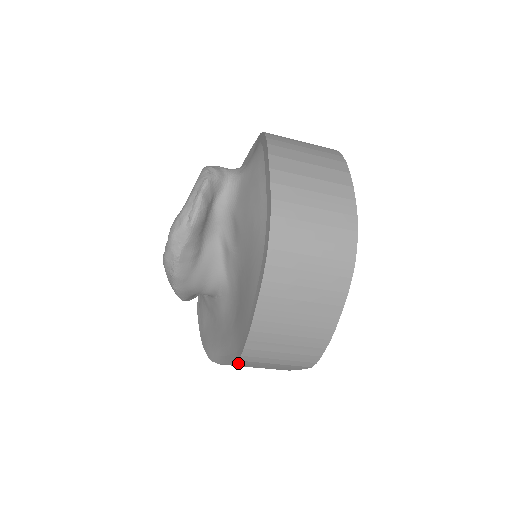
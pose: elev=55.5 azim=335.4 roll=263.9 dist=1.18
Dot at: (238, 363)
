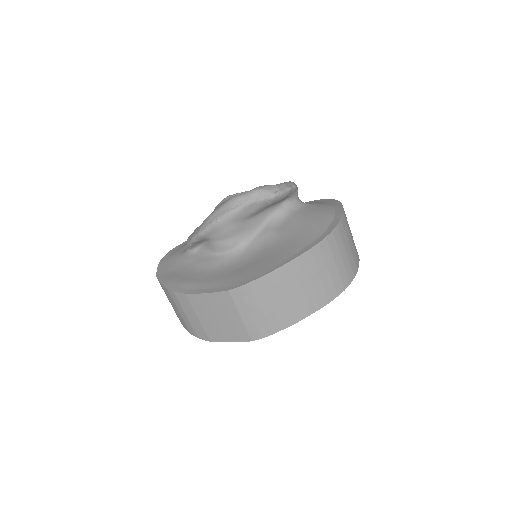
Dot at: (215, 297)
